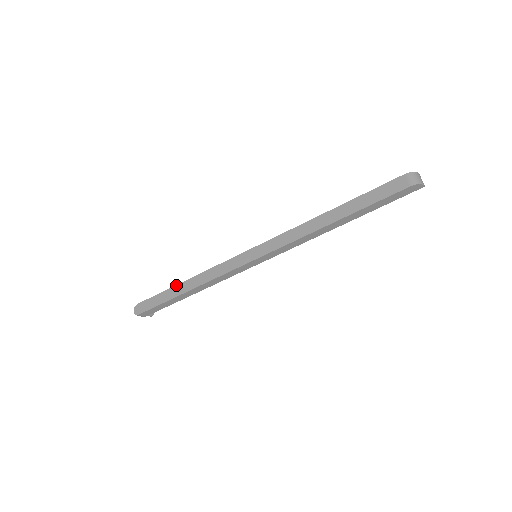
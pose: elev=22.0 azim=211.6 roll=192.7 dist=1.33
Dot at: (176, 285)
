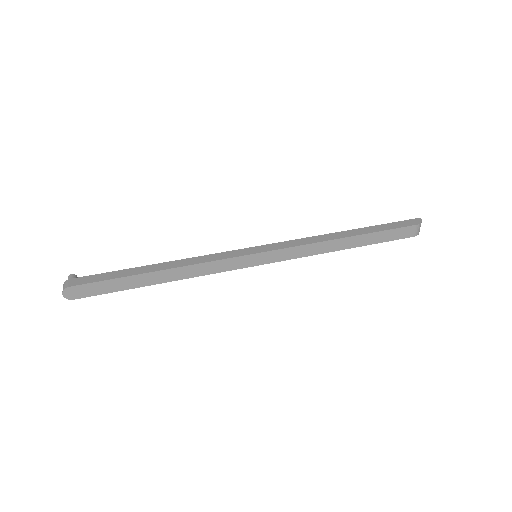
Dot at: (143, 274)
